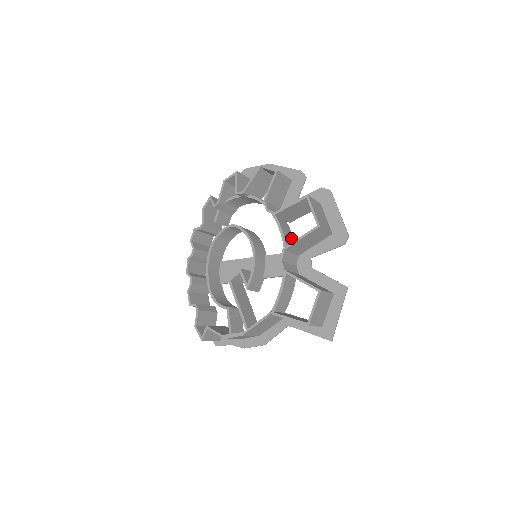
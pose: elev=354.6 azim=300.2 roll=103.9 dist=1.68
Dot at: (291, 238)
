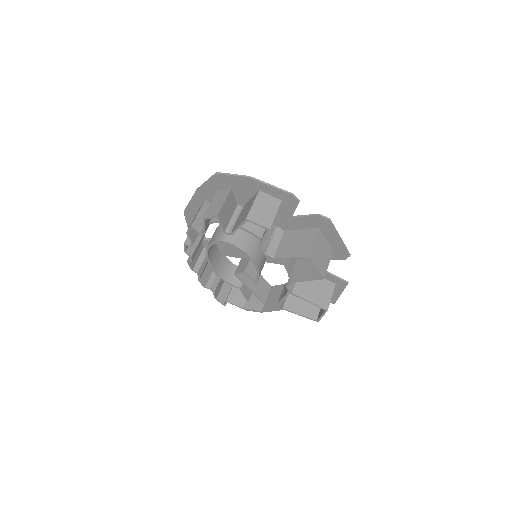
Dot at: occluded
